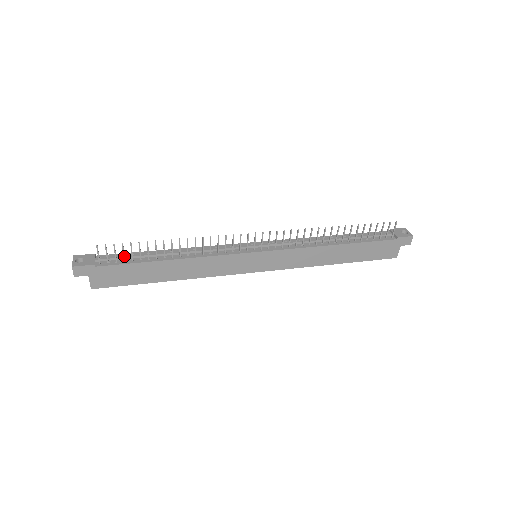
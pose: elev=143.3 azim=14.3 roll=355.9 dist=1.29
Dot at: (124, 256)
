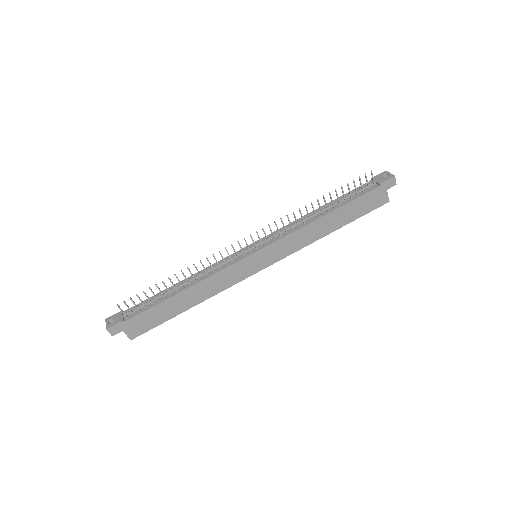
Dot at: (143, 304)
